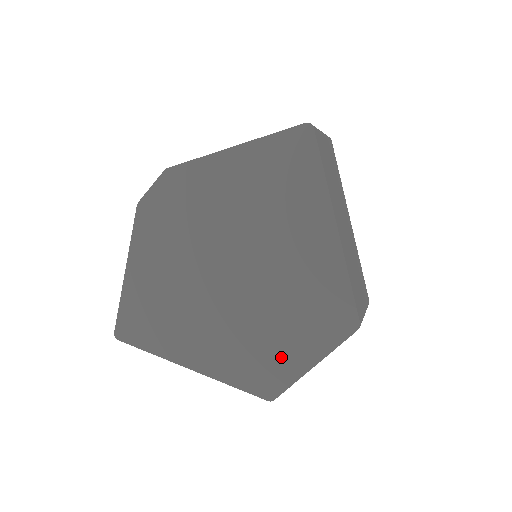
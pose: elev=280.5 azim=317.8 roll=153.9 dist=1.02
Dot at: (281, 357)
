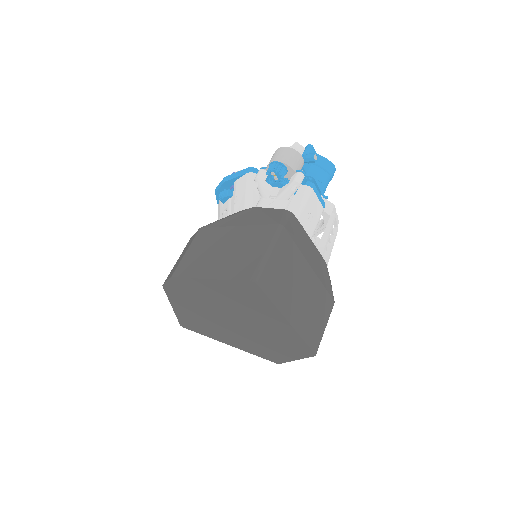
Dot at: (277, 354)
